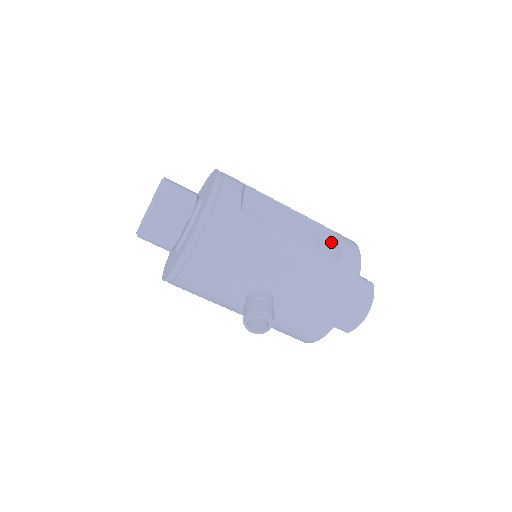
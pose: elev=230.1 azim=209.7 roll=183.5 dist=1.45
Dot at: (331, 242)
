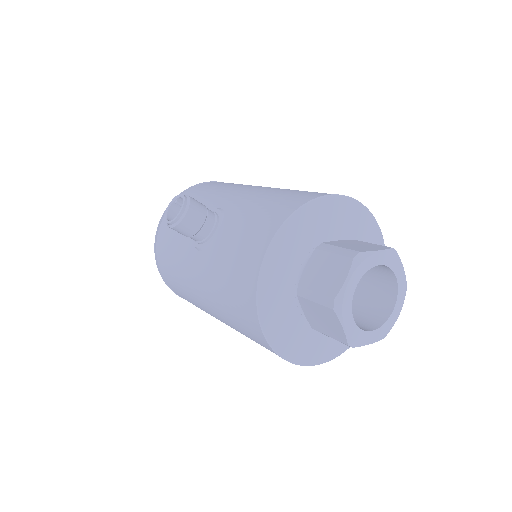
Dot at: occluded
